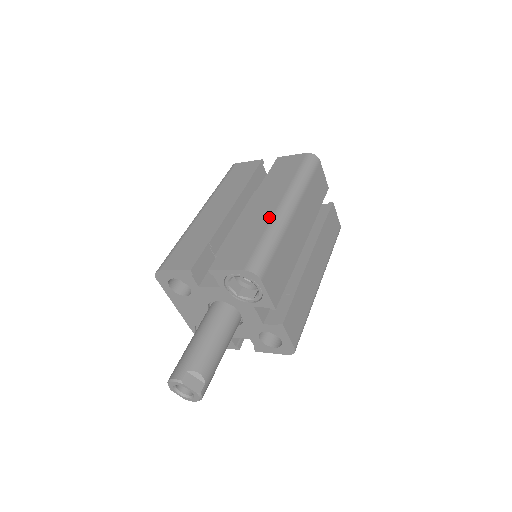
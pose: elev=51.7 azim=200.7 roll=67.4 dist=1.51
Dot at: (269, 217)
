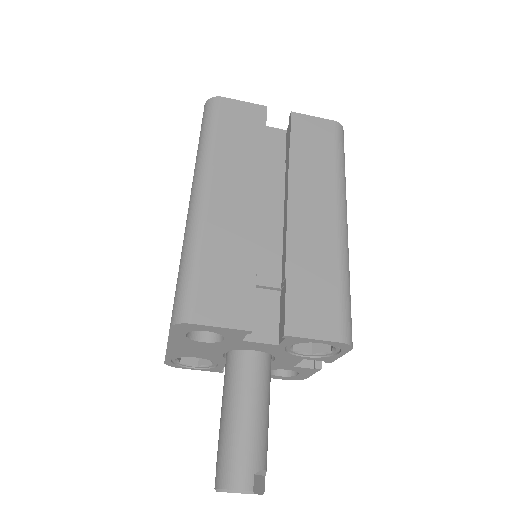
Dot at: (334, 242)
